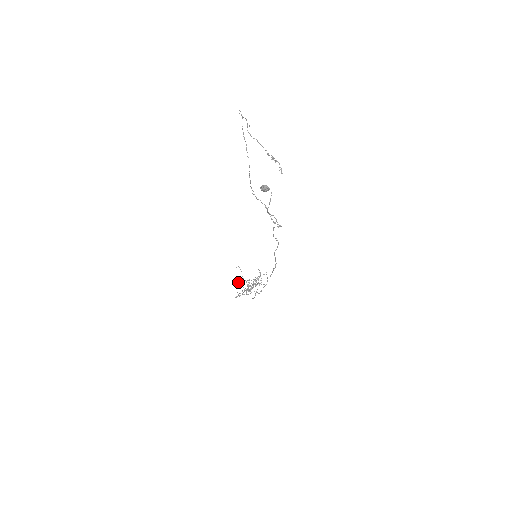
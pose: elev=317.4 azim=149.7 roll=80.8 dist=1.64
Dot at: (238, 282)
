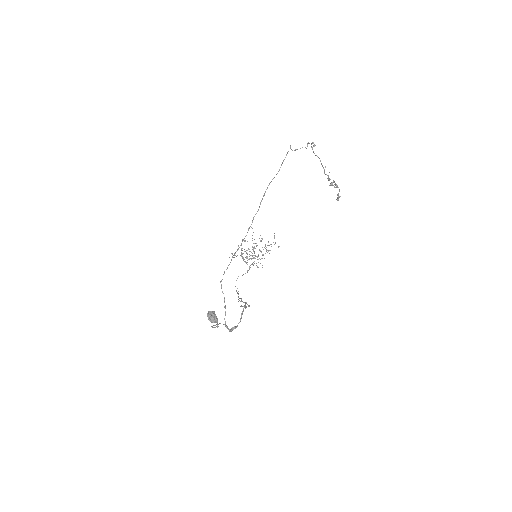
Dot at: (244, 240)
